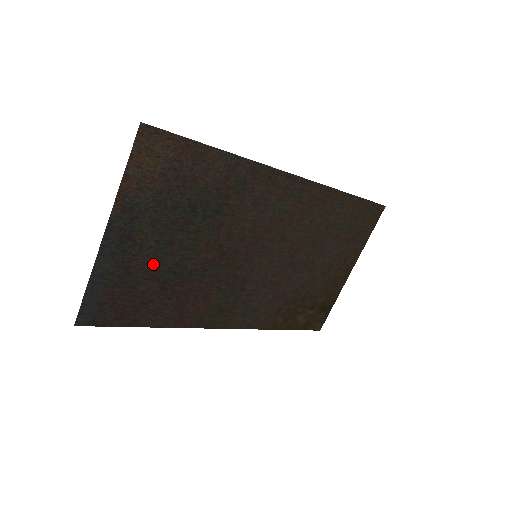
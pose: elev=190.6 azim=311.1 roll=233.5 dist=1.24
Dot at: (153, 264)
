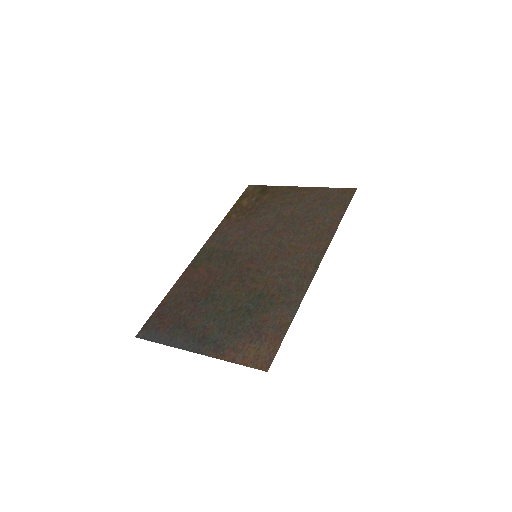
Dot at: (201, 314)
